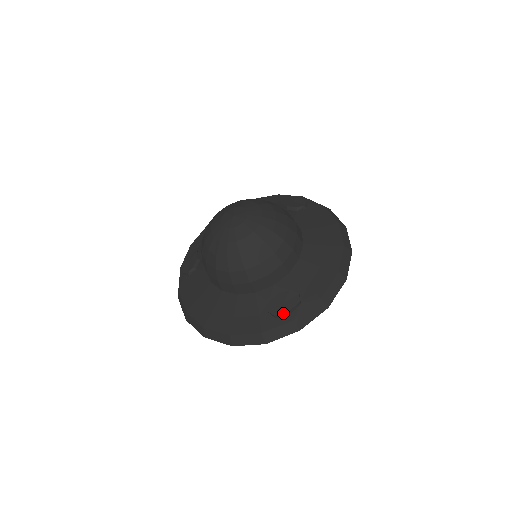
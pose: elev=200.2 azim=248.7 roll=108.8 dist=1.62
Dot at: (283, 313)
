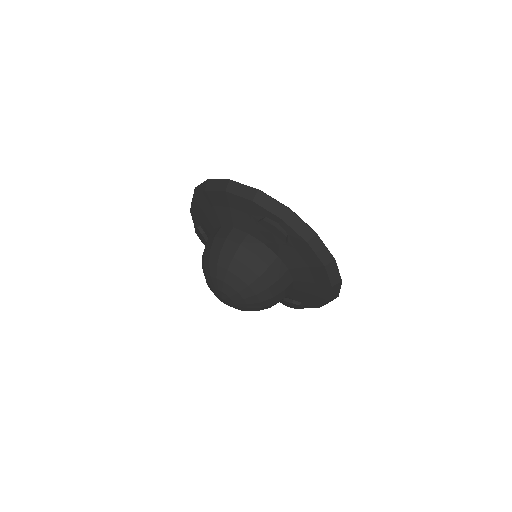
Dot at: occluded
